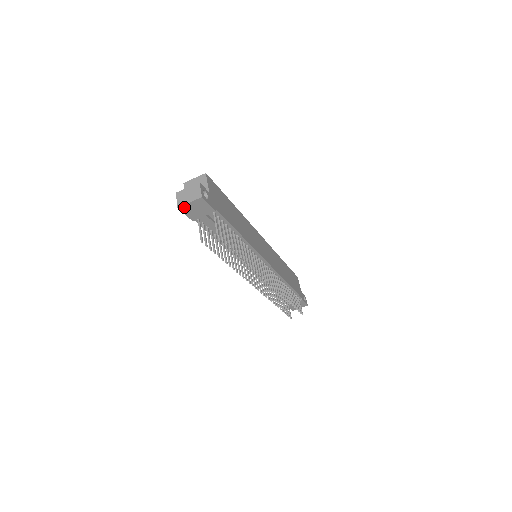
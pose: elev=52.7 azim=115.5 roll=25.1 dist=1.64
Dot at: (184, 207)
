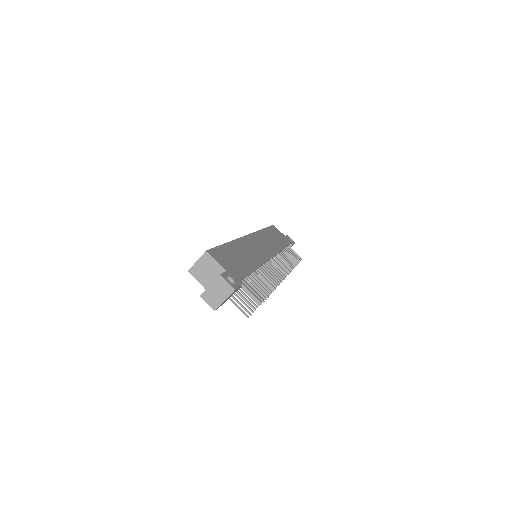
Dot at: (219, 306)
